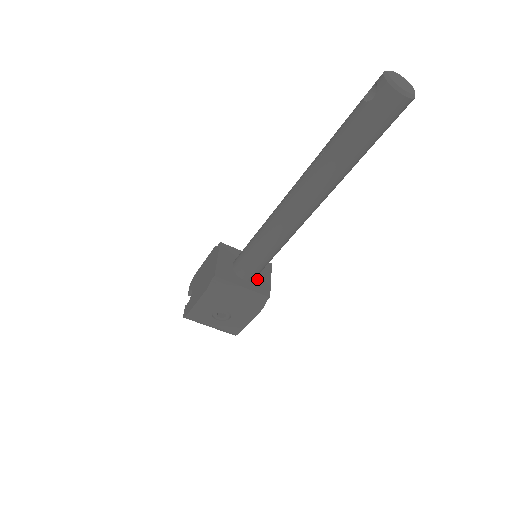
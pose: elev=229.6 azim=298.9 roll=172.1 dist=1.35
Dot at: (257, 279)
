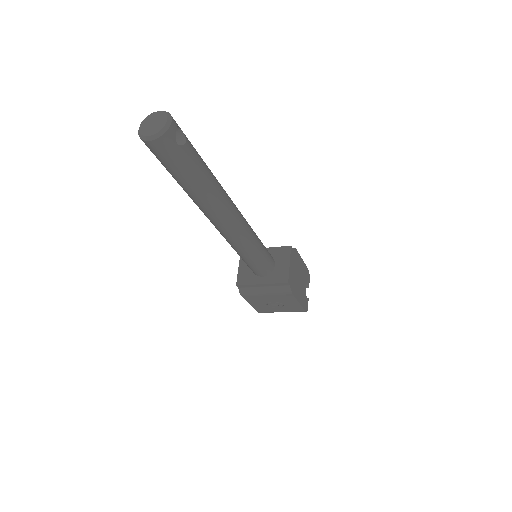
Dot at: (275, 270)
